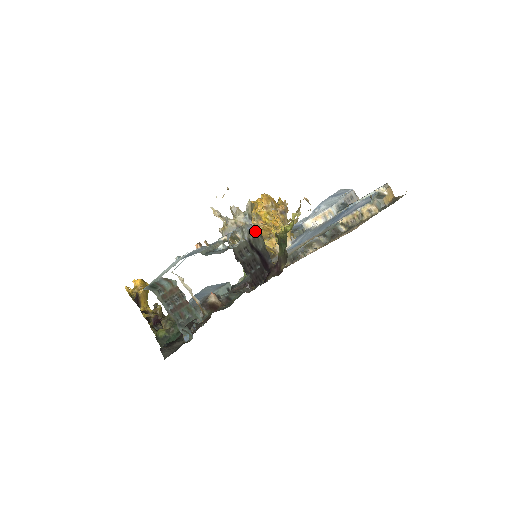
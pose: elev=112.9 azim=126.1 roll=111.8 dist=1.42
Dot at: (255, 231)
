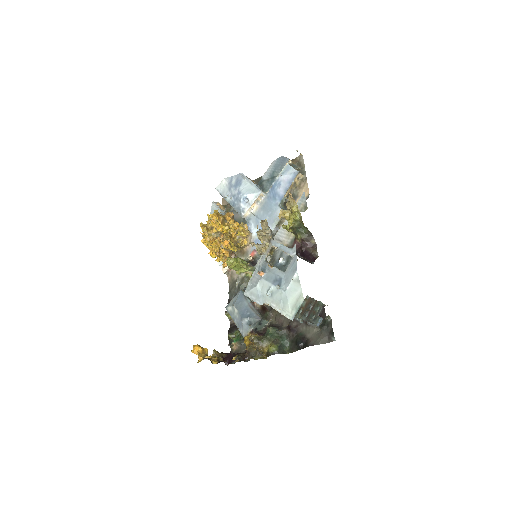
Dot at: occluded
